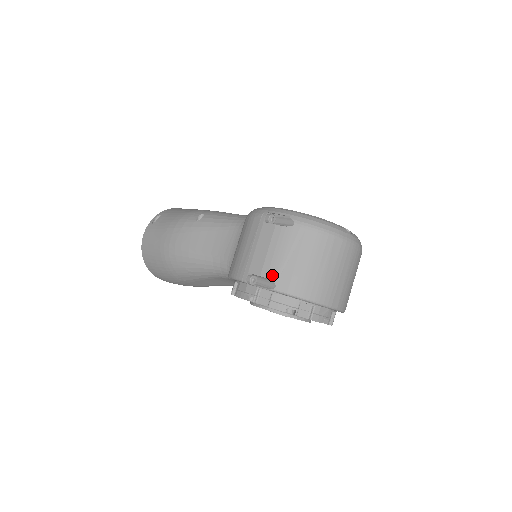
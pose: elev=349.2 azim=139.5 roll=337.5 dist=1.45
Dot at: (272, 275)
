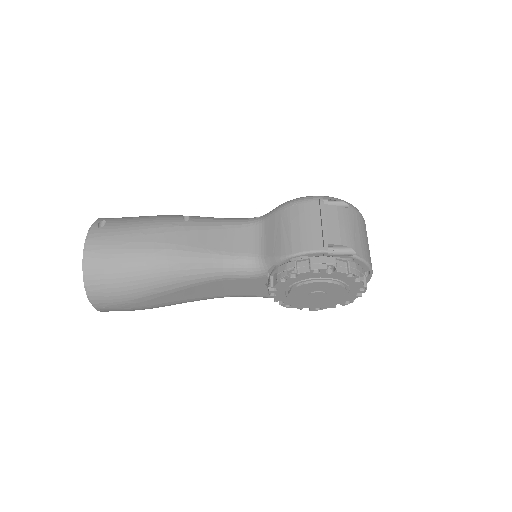
Dot at: (350, 244)
